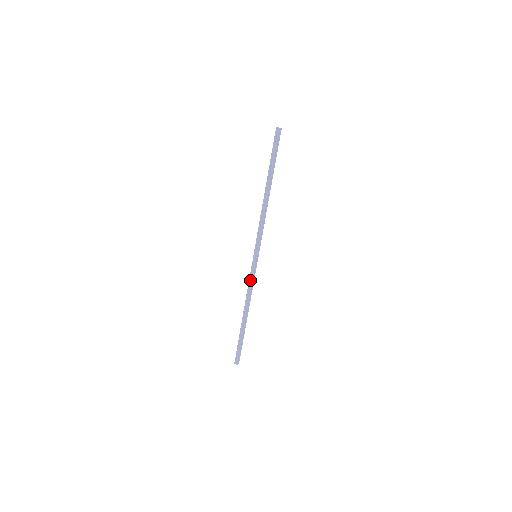
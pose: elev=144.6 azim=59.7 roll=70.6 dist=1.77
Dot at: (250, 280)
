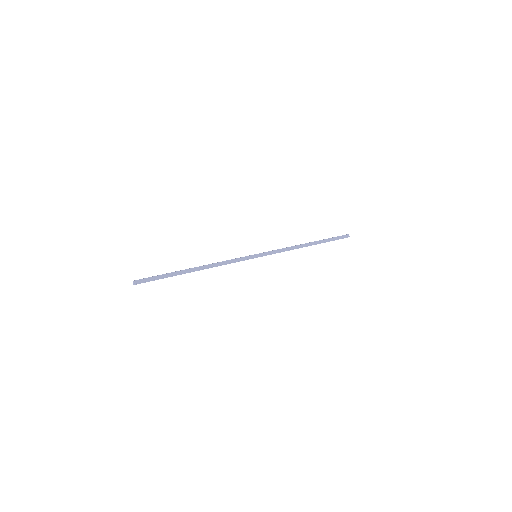
Dot at: (233, 259)
